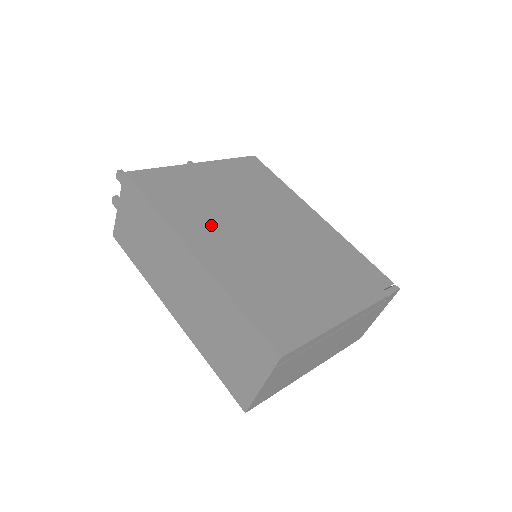
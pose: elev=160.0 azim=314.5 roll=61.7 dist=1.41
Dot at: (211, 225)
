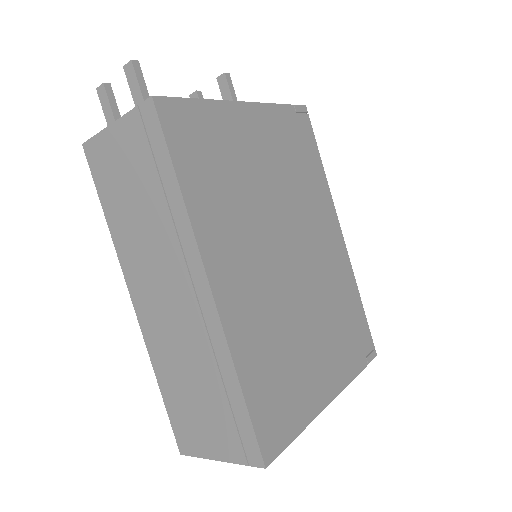
Dot at: (239, 235)
